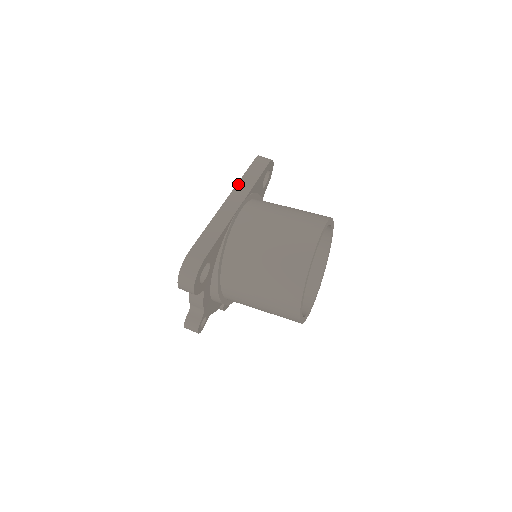
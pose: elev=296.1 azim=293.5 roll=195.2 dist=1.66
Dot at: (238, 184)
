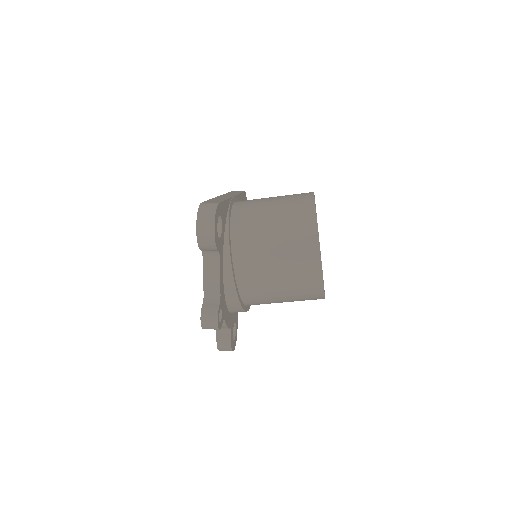
Dot at: occluded
